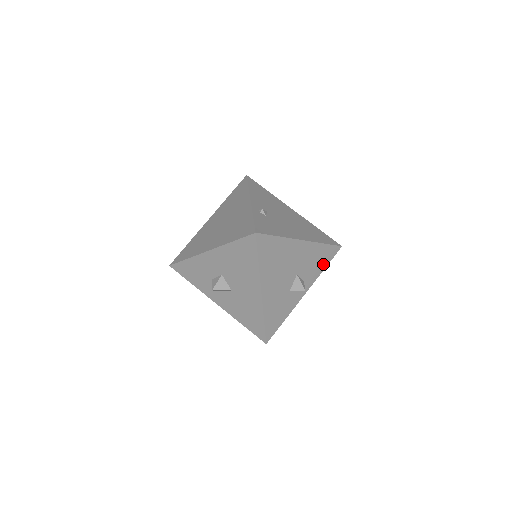
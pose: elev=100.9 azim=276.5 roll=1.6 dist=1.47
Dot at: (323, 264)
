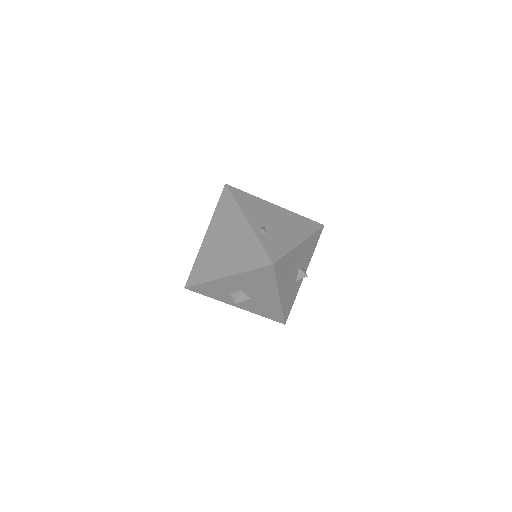
Dot at: (314, 247)
